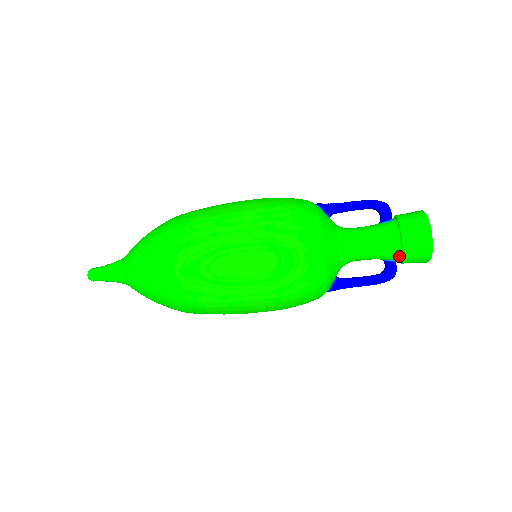
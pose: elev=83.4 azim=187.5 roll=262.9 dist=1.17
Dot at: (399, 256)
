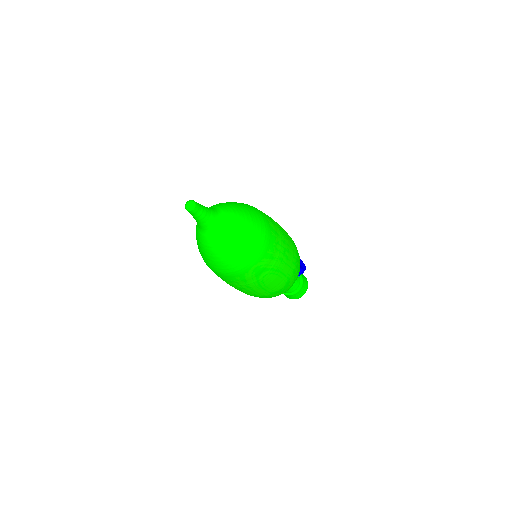
Dot at: (287, 293)
